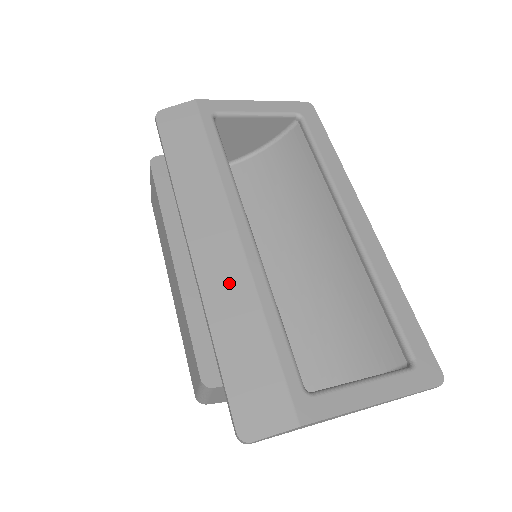
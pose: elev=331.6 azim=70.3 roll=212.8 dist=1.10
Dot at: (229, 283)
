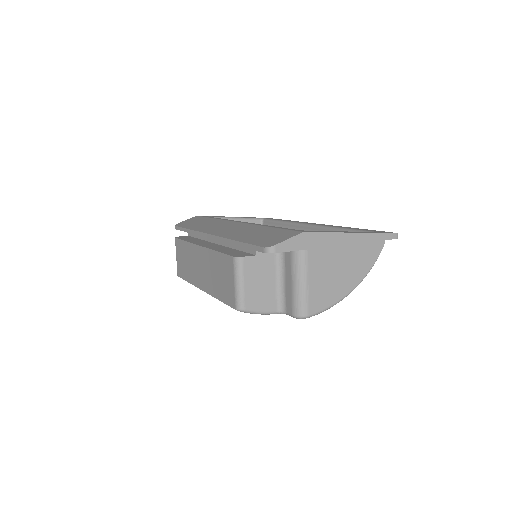
Dot at: (238, 229)
